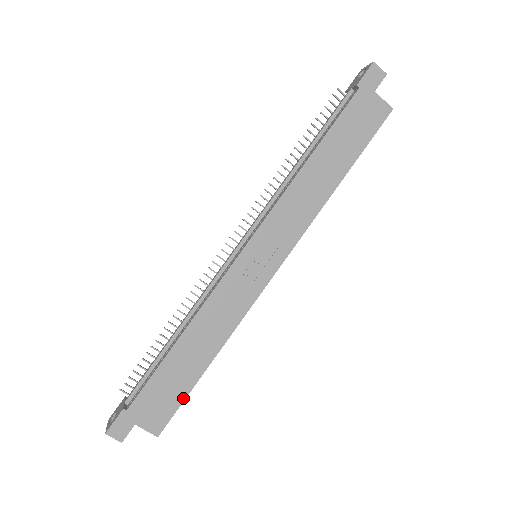
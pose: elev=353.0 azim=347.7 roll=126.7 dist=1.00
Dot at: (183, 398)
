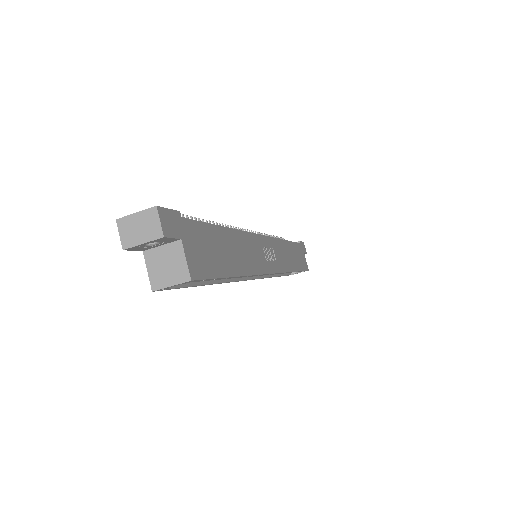
Dot at: (218, 275)
